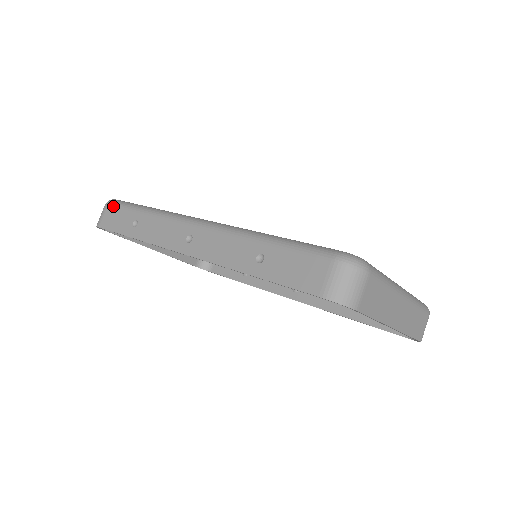
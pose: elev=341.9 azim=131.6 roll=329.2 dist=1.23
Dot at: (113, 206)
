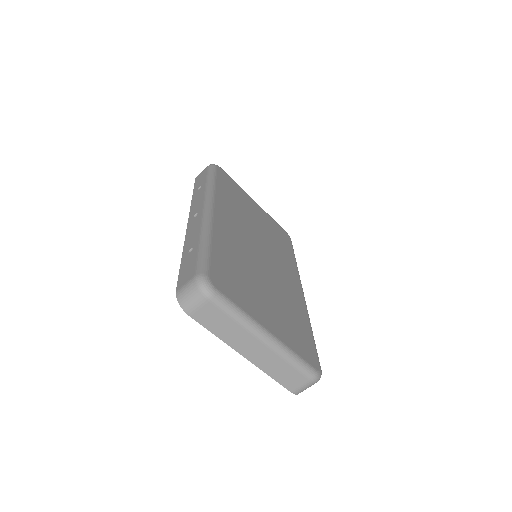
Dot at: (207, 169)
